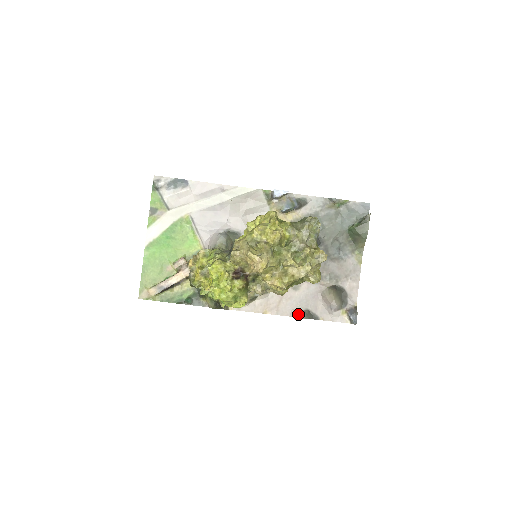
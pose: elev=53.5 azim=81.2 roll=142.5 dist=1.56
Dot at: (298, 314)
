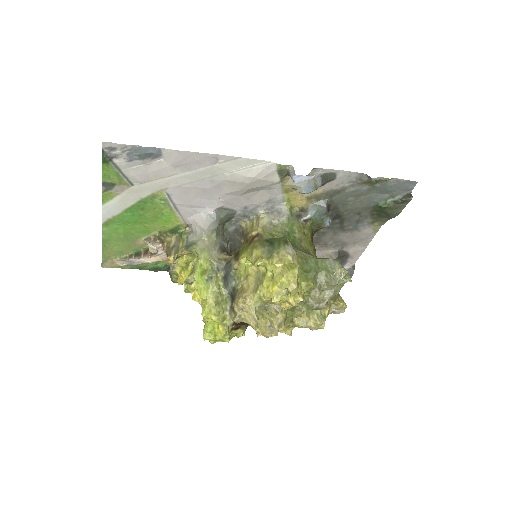
Dot at: occluded
